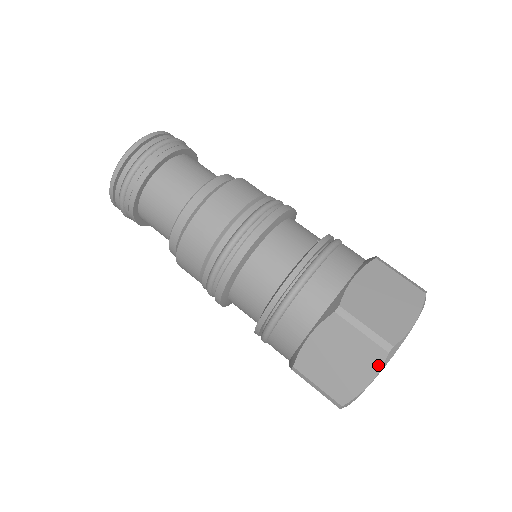
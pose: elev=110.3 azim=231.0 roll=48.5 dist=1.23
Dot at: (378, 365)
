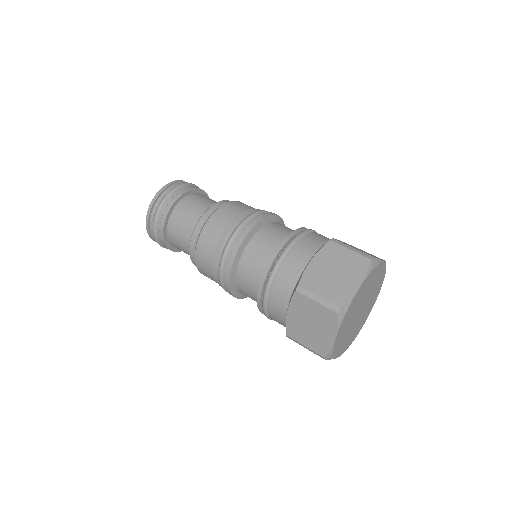
Dot at: (365, 269)
